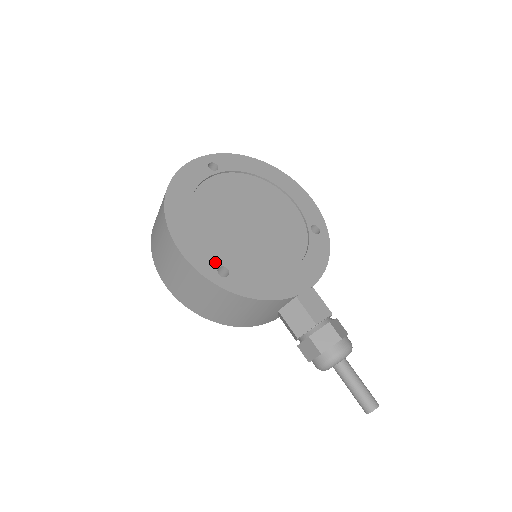
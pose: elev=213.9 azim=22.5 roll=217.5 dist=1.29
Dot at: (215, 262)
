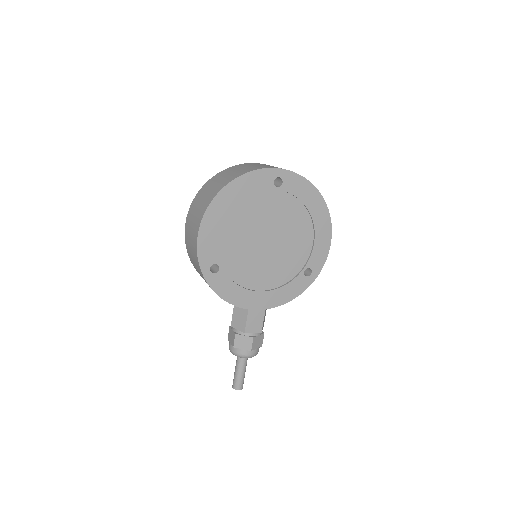
Dot at: (215, 259)
